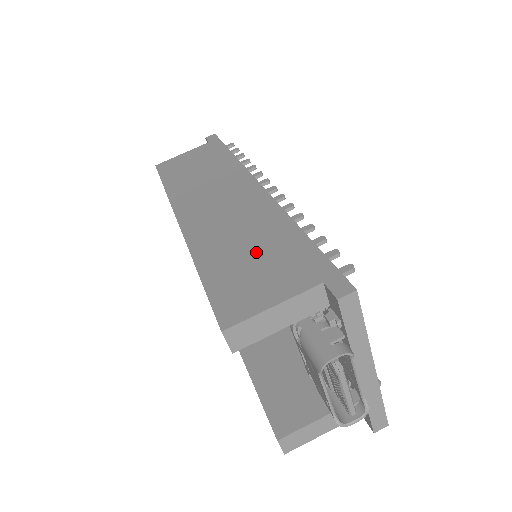
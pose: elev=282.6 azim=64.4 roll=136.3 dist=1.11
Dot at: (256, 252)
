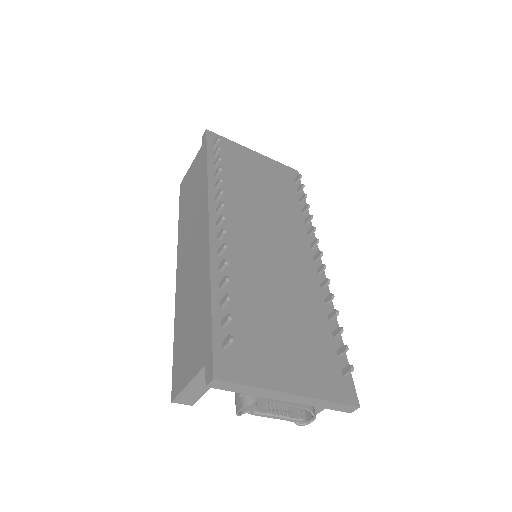
Dot at: (192, 319)
